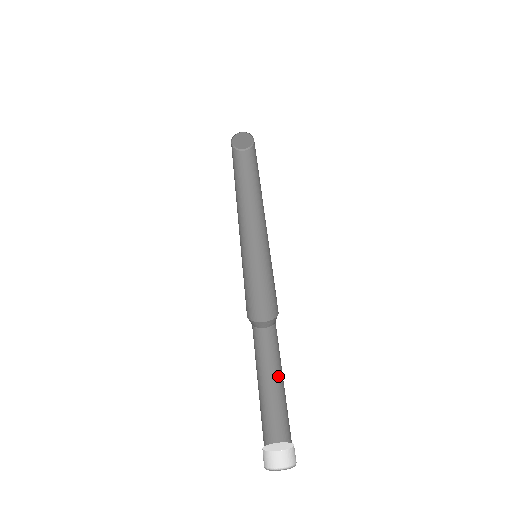
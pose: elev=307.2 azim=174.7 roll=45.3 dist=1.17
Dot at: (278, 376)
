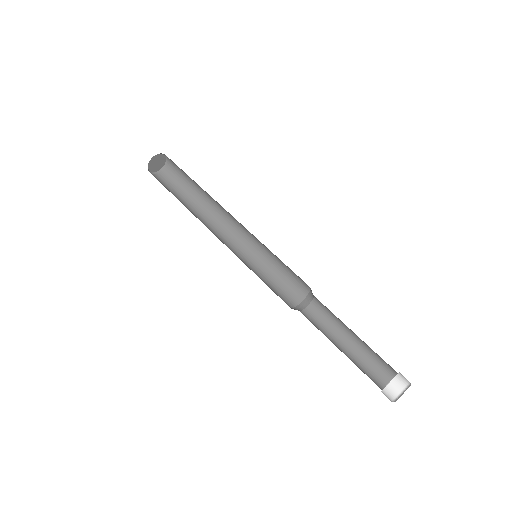
Dot at: (348, 333)
